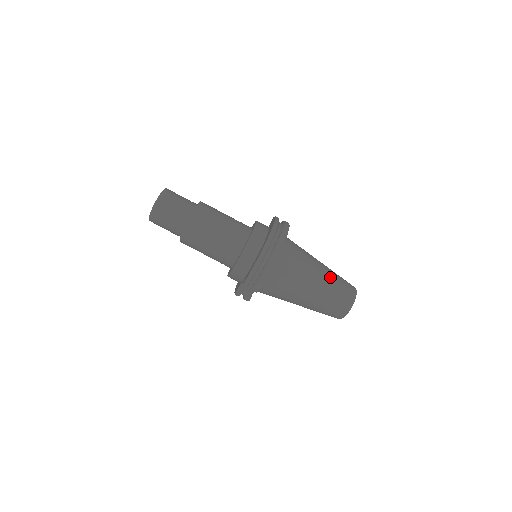
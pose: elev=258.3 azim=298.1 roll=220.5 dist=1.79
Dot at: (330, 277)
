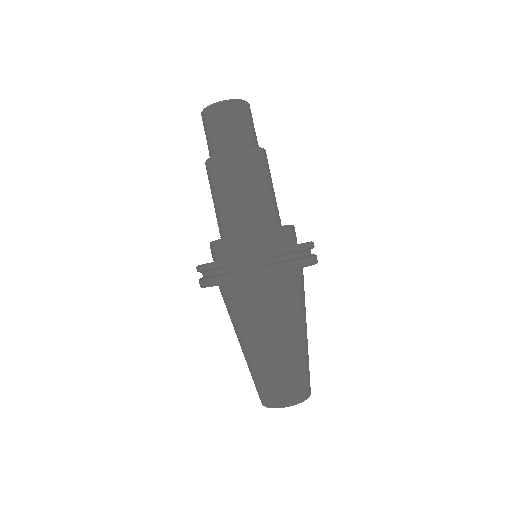
Dot at: (281, 360)
